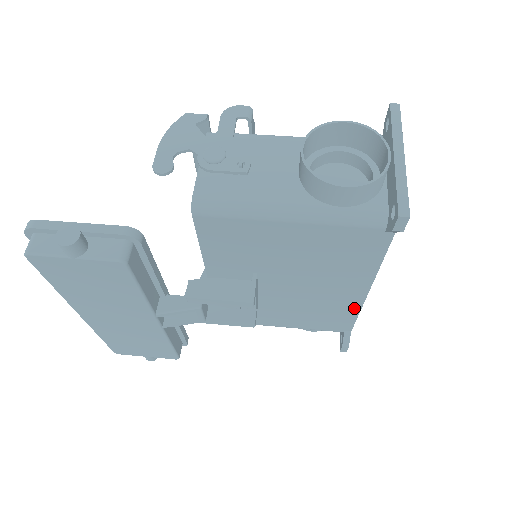
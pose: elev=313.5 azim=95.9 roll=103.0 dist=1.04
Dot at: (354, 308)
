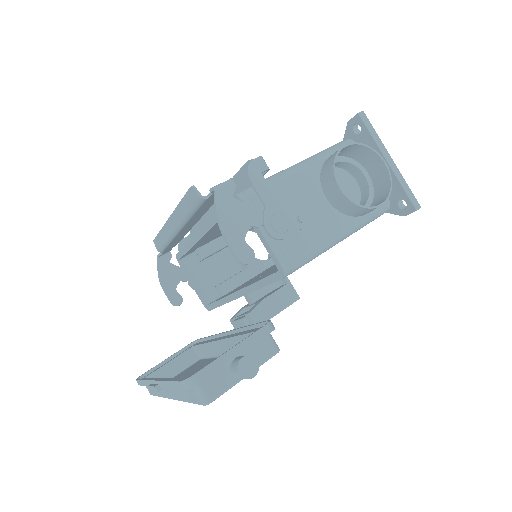
Dot at: occluded
